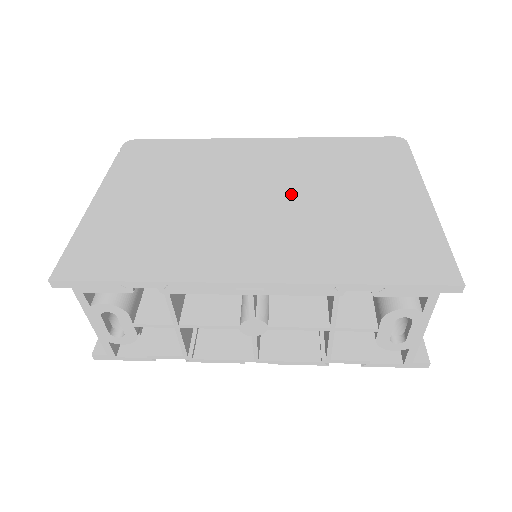
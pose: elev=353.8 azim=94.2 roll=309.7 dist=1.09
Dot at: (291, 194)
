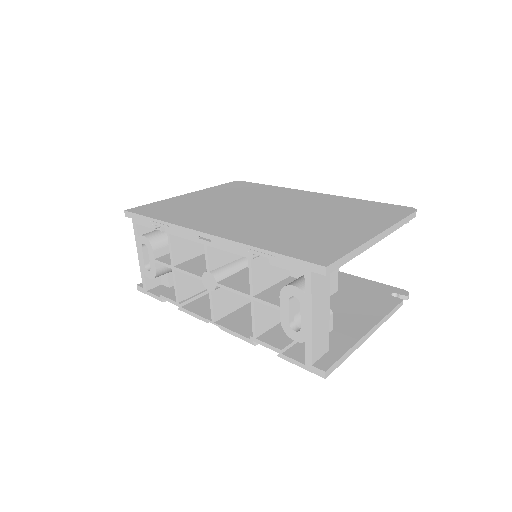
Dot at: (288, 213)
